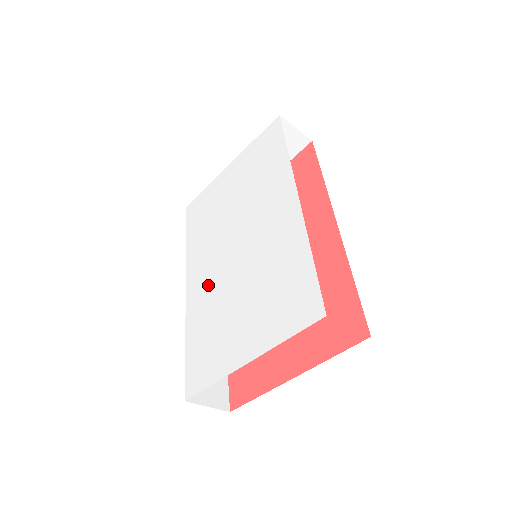
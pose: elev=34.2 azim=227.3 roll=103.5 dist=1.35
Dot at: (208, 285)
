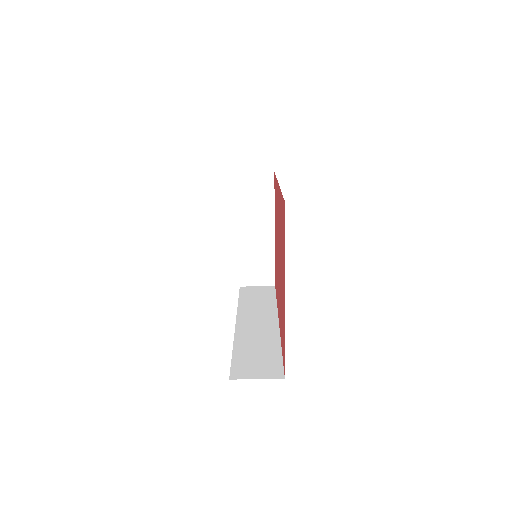
Dot at: occluded
